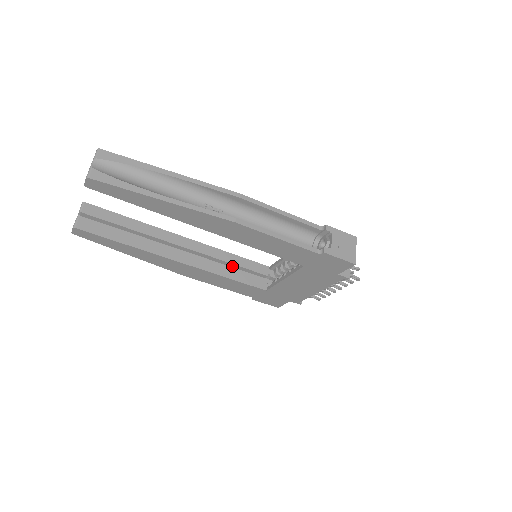
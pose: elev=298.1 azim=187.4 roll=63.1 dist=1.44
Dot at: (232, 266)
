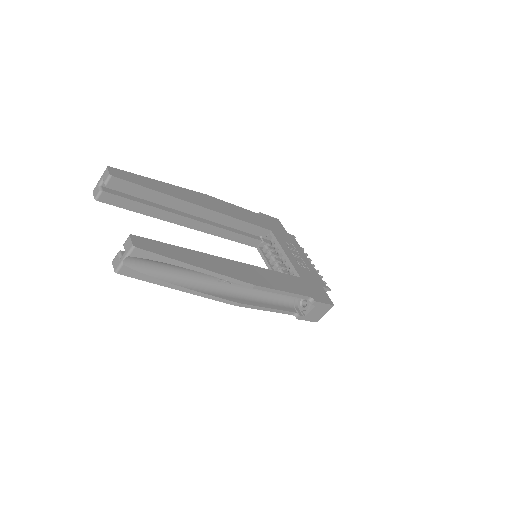
Dot at: occluded
